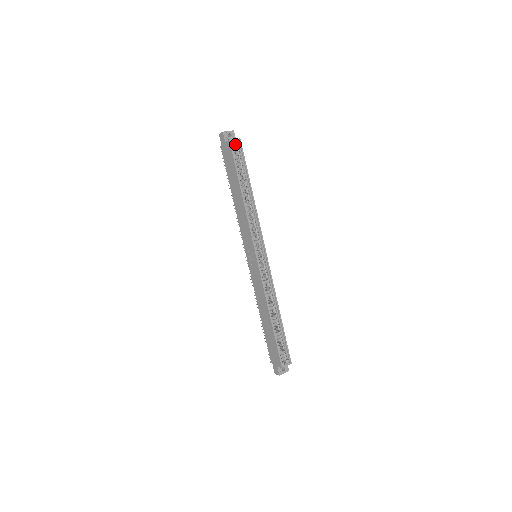
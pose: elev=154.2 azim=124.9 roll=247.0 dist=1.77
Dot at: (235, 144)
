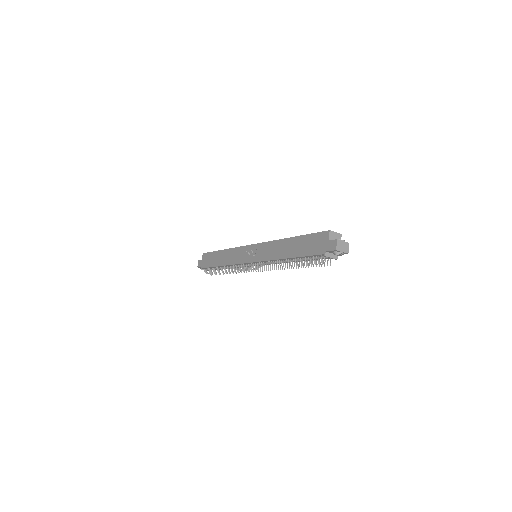
Dot at: occluded
